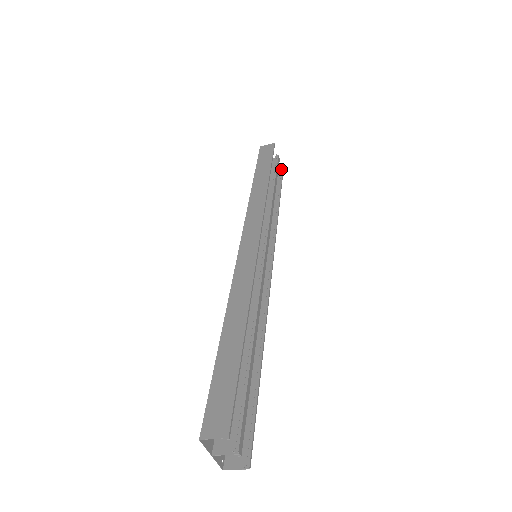
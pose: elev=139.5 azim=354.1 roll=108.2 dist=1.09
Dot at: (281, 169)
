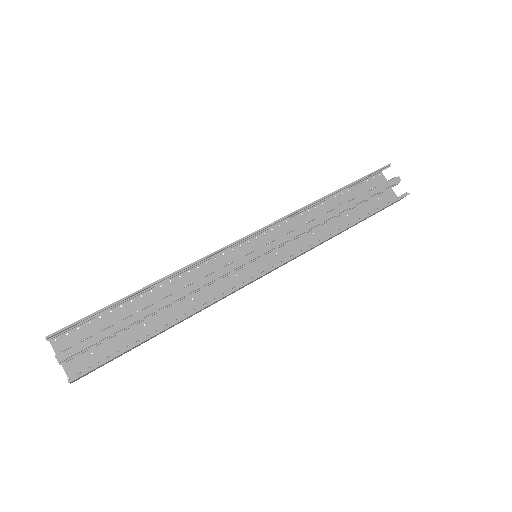
Dot at: (406, 192)
